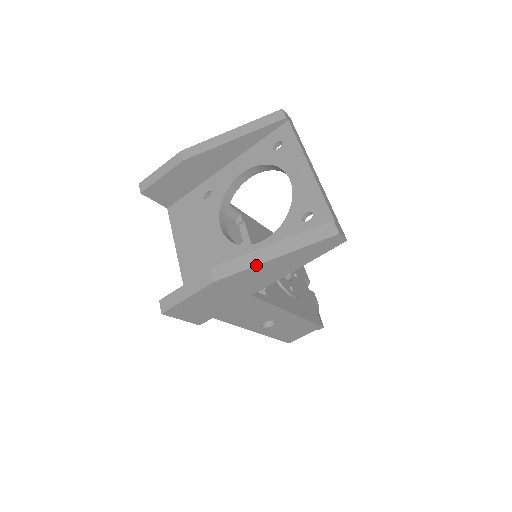
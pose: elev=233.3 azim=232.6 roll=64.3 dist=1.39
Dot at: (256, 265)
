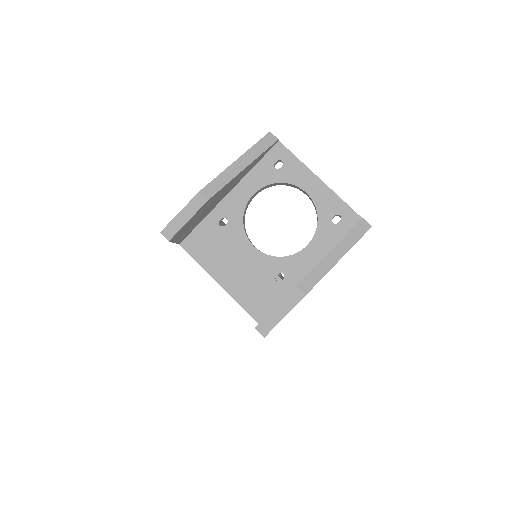
Dot at: (329, 270)
